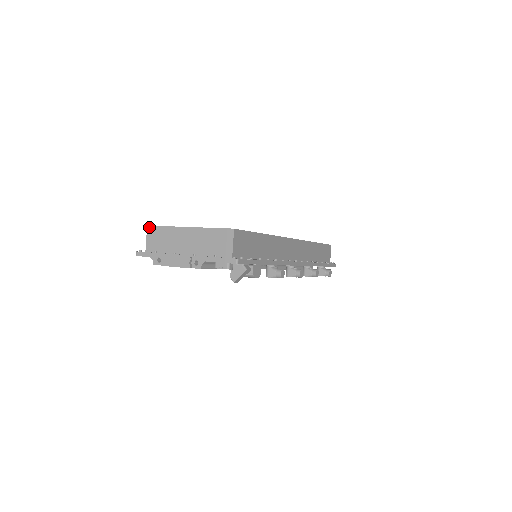
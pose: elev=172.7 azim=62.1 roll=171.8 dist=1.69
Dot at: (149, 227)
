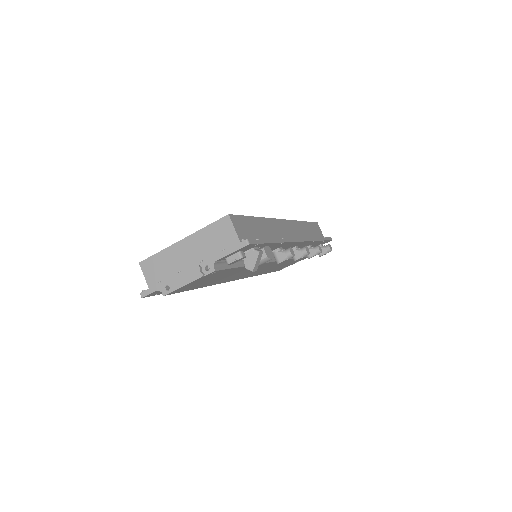
Dot at: (141, 263)
